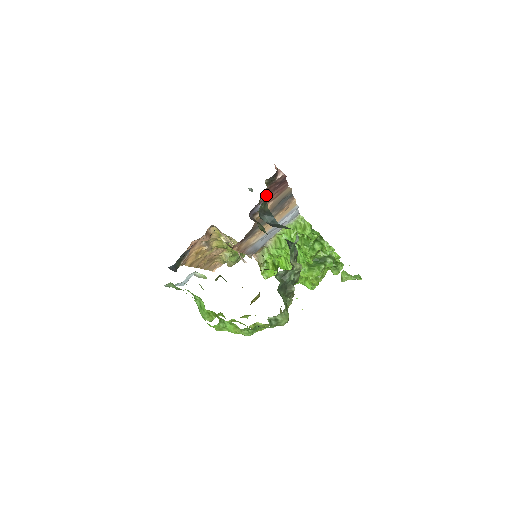
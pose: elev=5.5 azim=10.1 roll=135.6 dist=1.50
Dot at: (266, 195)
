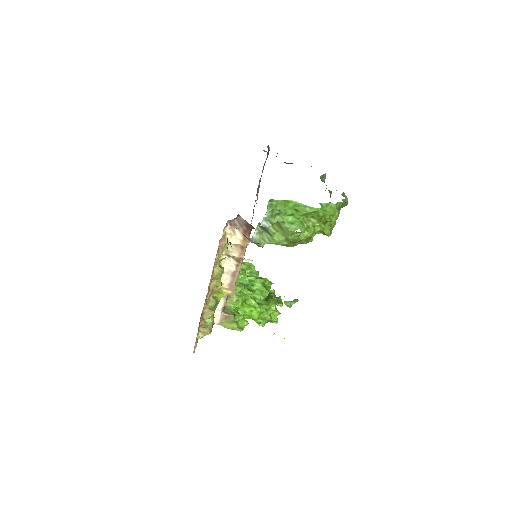
Dot at: occluded
